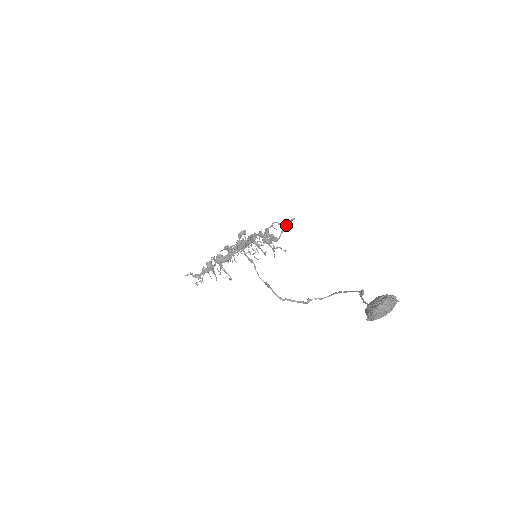
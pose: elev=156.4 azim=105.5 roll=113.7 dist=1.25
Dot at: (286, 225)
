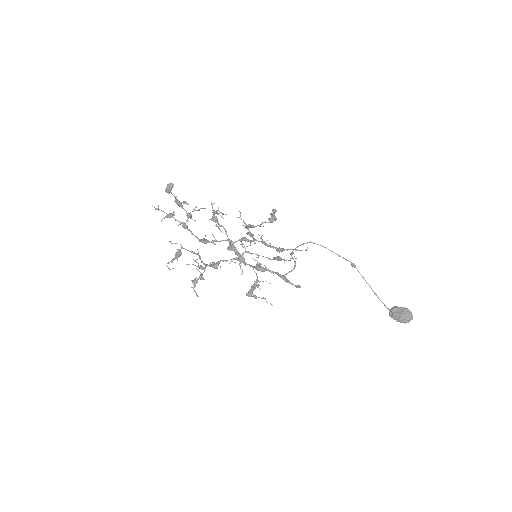
Dot at: occluded
